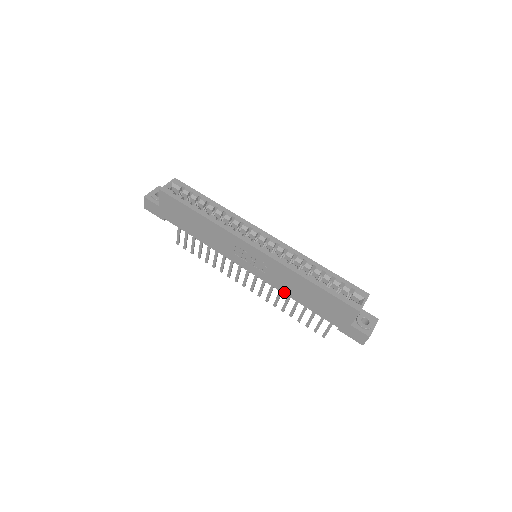
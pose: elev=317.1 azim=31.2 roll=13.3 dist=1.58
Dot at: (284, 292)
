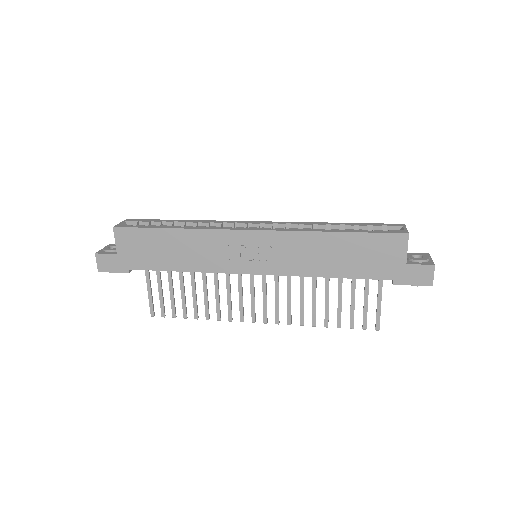
Dot at: (309, 274)
